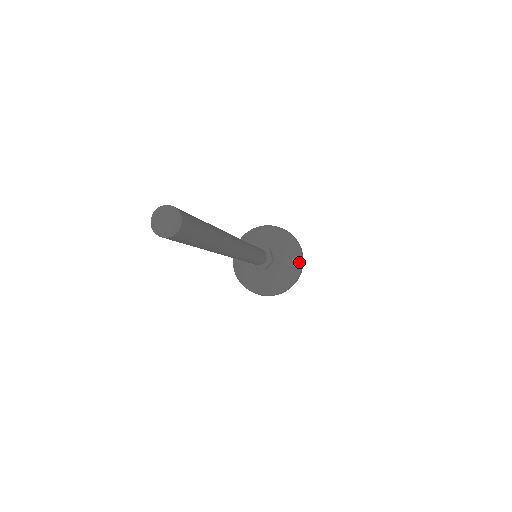
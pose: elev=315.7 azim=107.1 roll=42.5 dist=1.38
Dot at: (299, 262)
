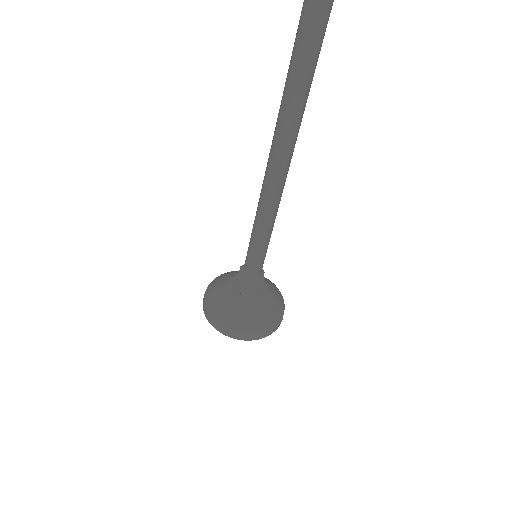
Dot at: (276, 287)
